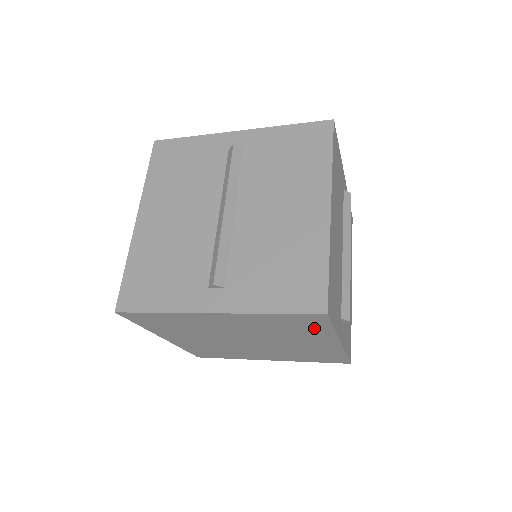
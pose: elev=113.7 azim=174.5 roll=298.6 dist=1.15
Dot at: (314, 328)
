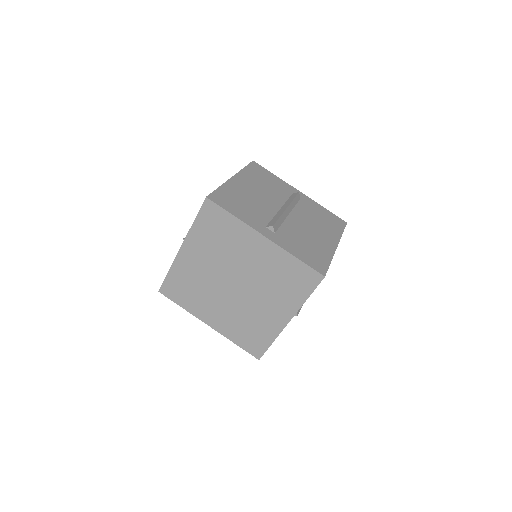
Dot at: (226, 224)
